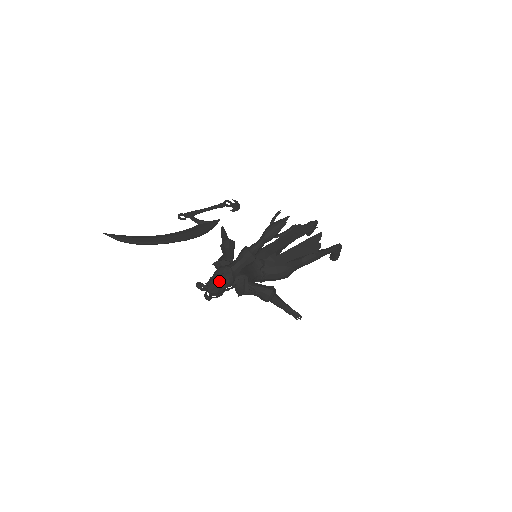
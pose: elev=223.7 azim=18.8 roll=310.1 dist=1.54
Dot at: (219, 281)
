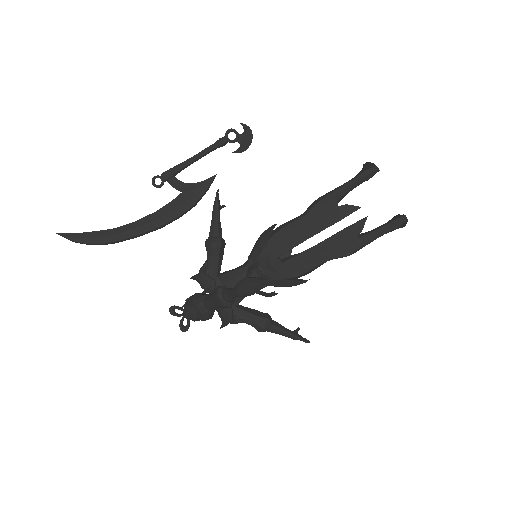
Dot at: (192, 317)
